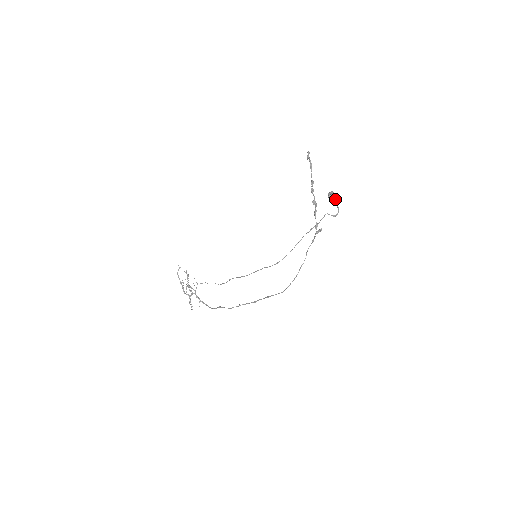
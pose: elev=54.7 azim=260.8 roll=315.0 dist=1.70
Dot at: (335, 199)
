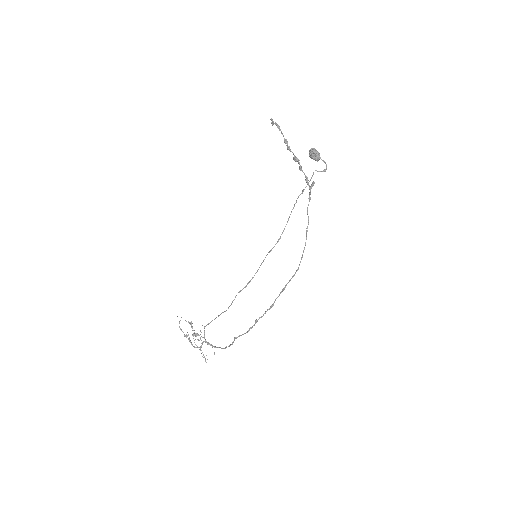
Dot at: (318, 153)
